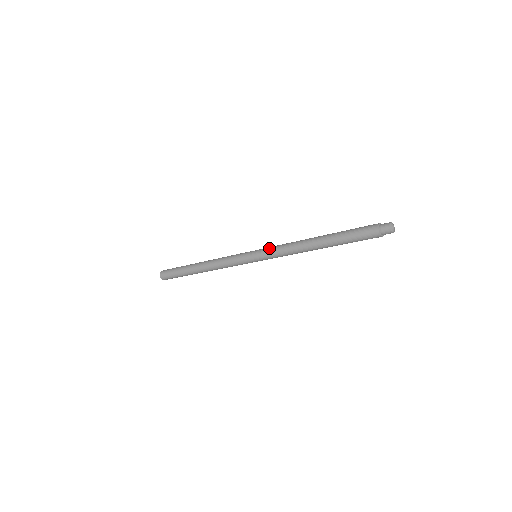
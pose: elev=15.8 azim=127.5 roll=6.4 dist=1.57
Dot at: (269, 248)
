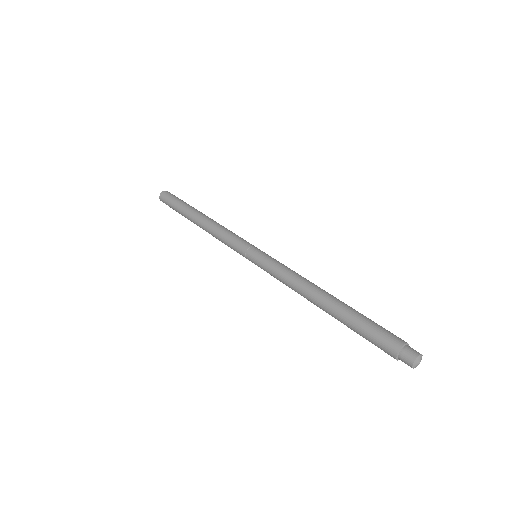
Dot at: occluded
